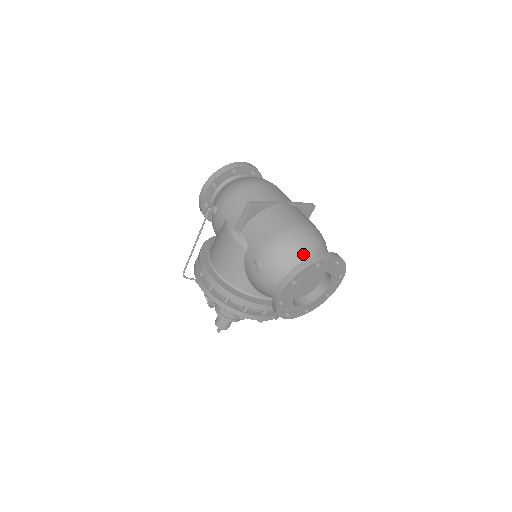
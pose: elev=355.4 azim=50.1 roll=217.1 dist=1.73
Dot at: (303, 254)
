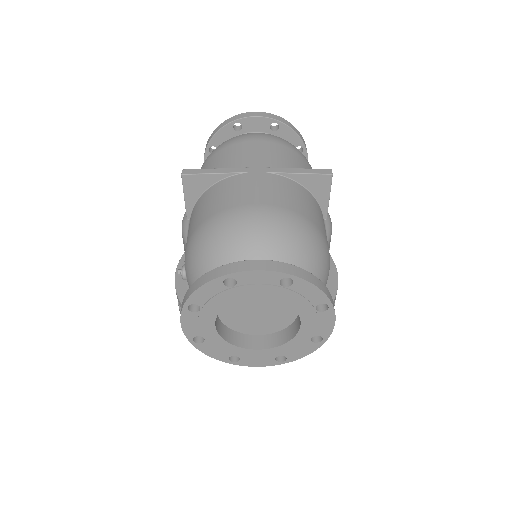
Dot at: (229, 260)
